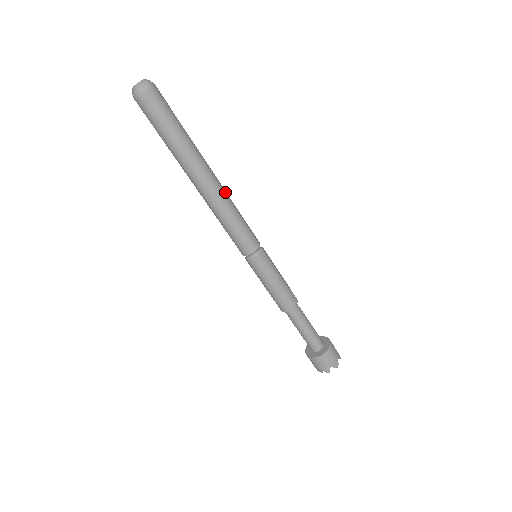
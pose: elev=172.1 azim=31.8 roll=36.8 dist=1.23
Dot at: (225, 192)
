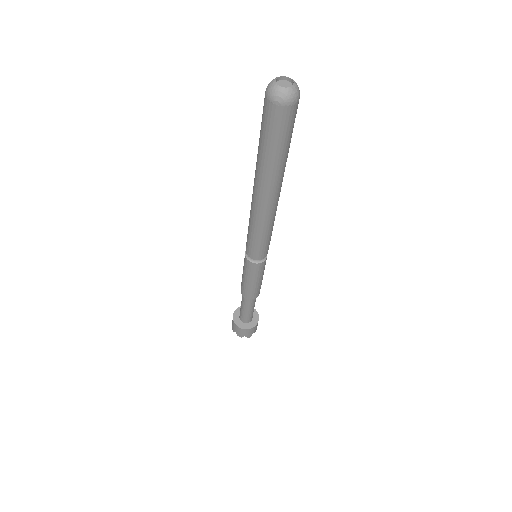
Dot at: (269, 217)
